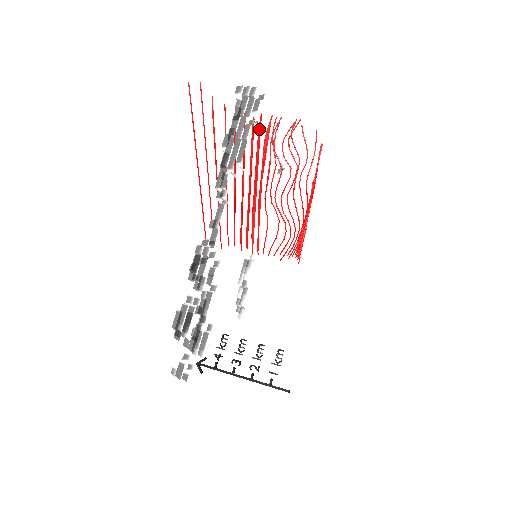
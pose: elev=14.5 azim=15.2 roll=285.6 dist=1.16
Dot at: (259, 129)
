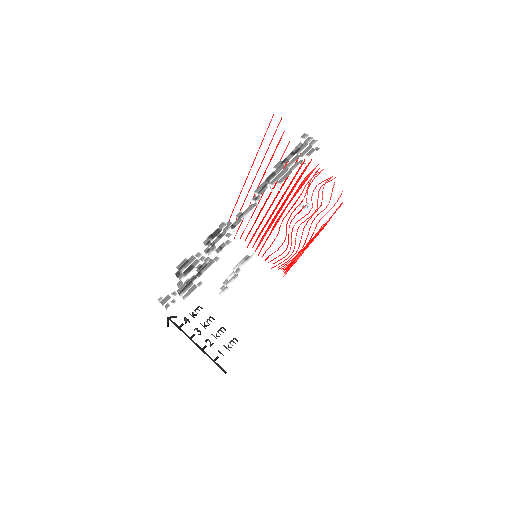
Dot at: (305, 169)
